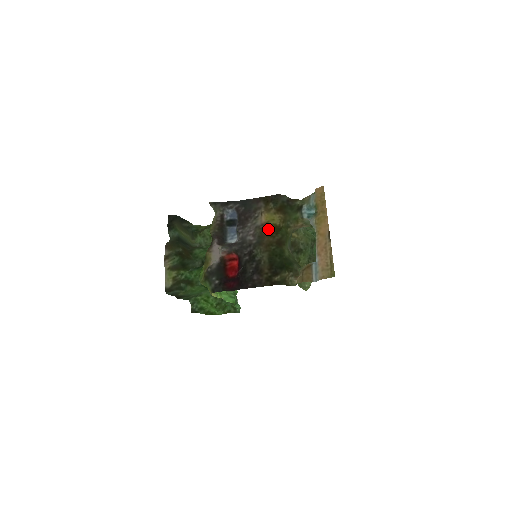
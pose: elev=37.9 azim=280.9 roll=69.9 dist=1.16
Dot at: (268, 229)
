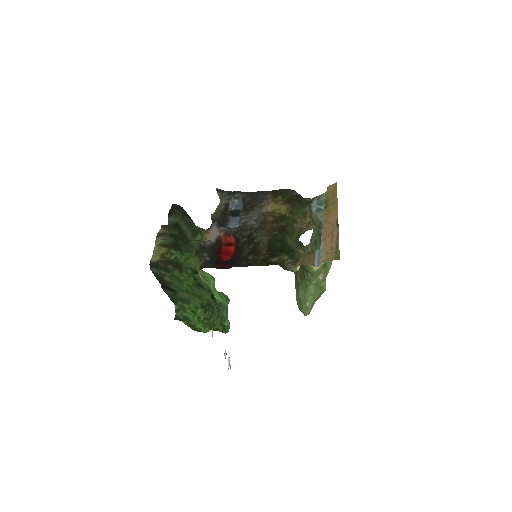
Dot at: (273, 217)
